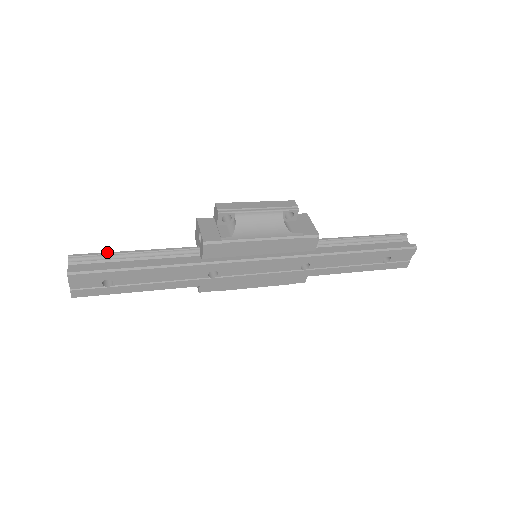
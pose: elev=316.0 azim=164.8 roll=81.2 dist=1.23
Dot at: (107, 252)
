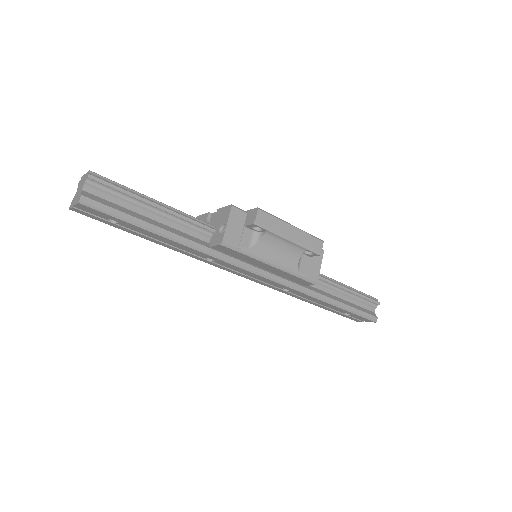
Dot at: (129, 191)
